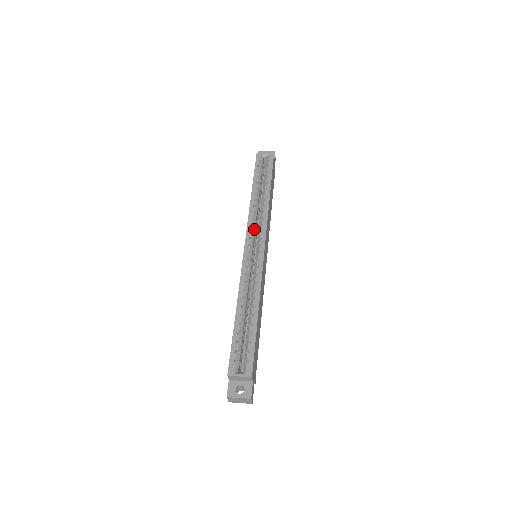
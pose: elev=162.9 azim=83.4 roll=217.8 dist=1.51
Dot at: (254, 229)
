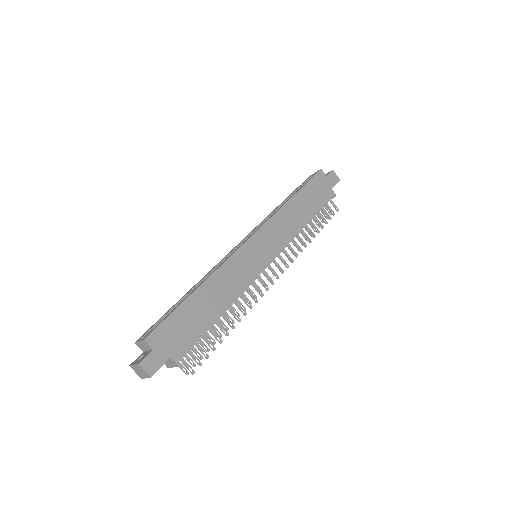
Dot at: occluded
